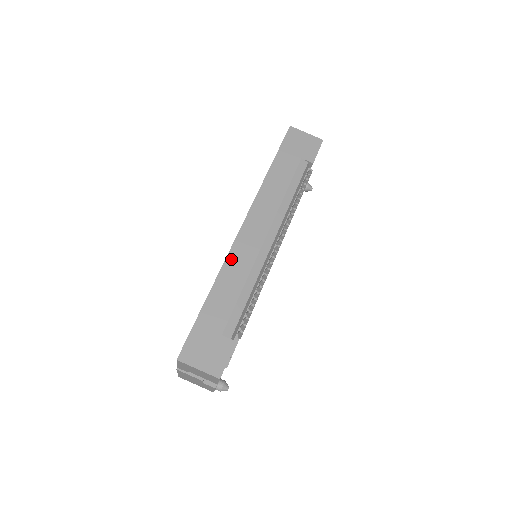
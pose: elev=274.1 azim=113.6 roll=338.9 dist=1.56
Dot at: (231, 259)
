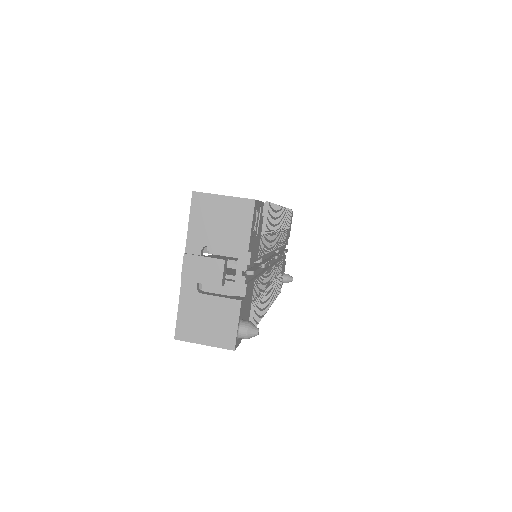
Dot at: occluded
